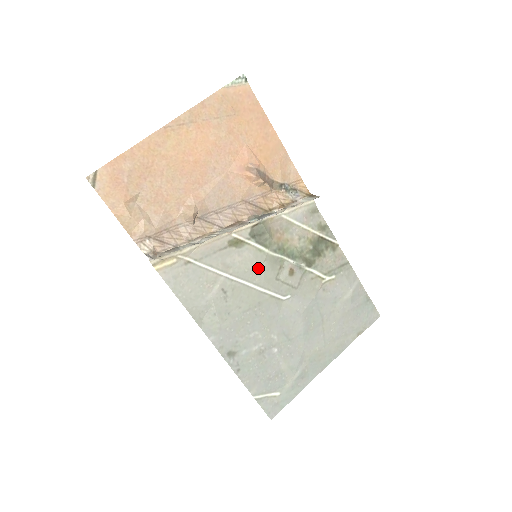
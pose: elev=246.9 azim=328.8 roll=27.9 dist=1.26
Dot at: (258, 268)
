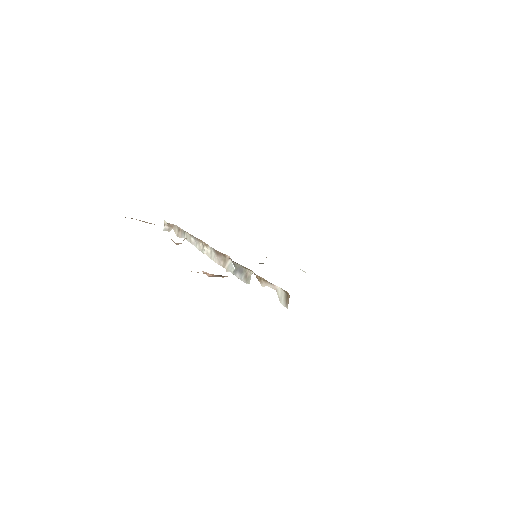
Dot at: occluded
